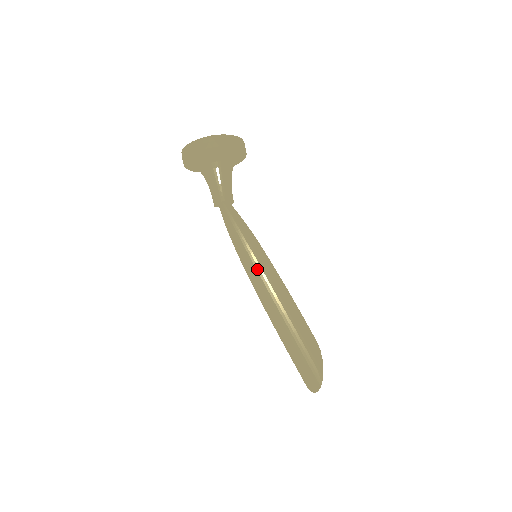
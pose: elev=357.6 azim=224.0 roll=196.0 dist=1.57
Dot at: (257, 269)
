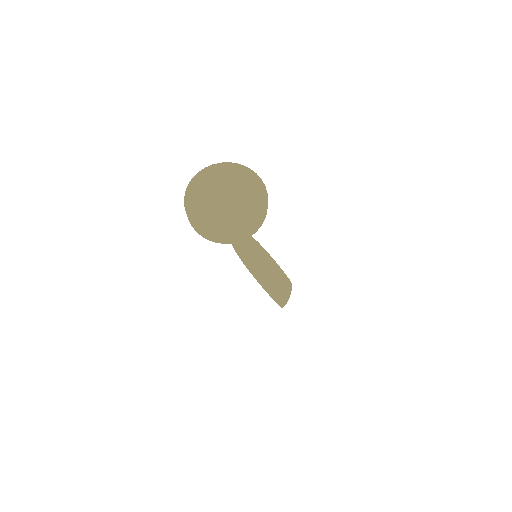
Dot at: (246, 267)
